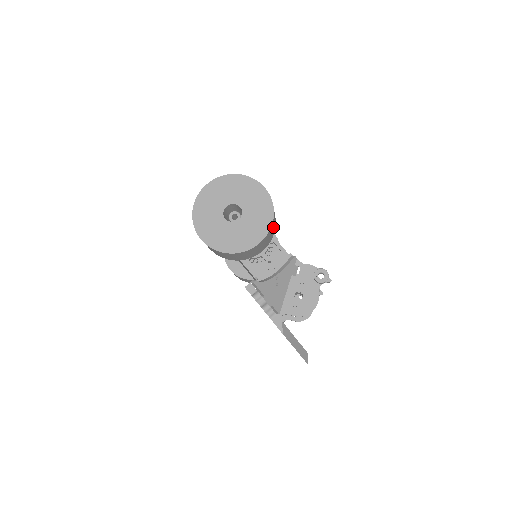
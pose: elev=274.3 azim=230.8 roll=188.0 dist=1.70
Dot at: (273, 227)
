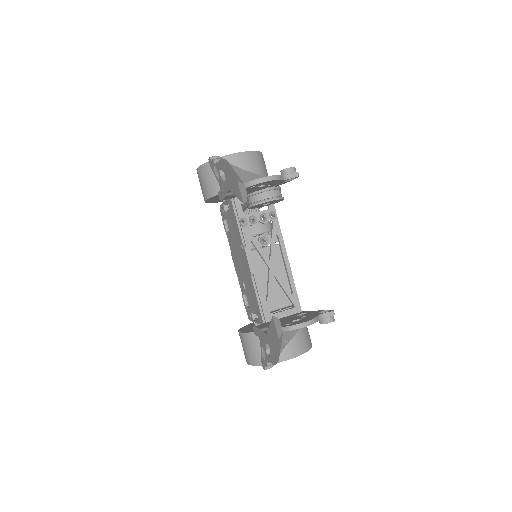
Dot at: (258, 167)
